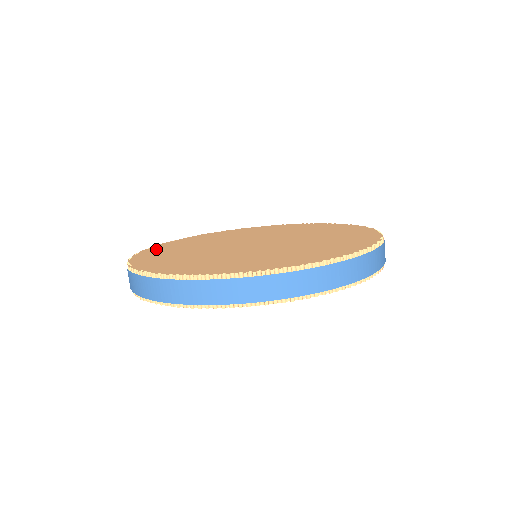
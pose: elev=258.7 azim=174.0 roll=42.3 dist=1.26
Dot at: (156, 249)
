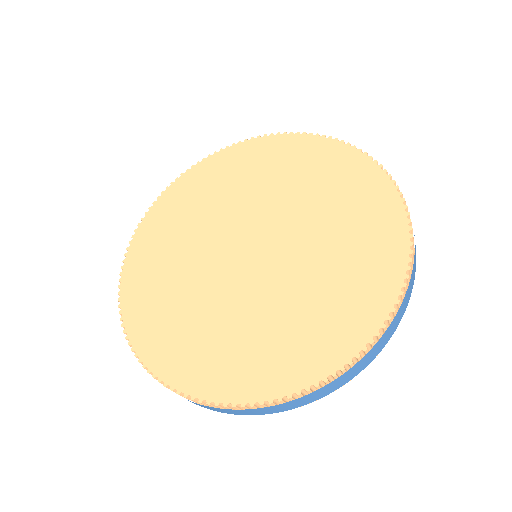
Dot at: (153, 346)
